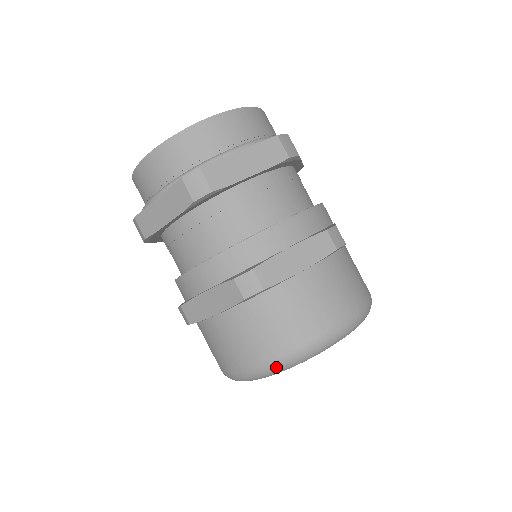
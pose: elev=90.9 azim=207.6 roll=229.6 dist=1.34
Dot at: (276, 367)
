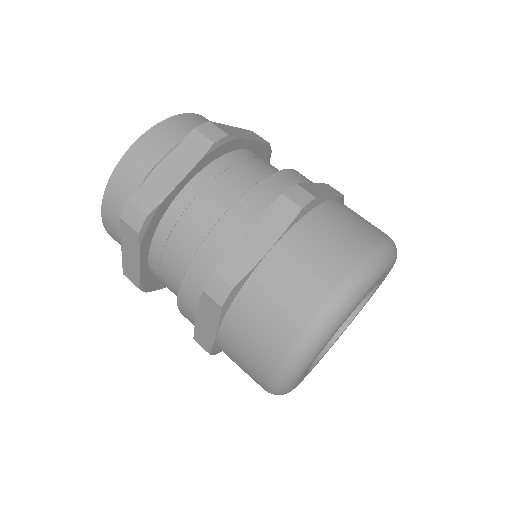
Dot at: (291, 365)
